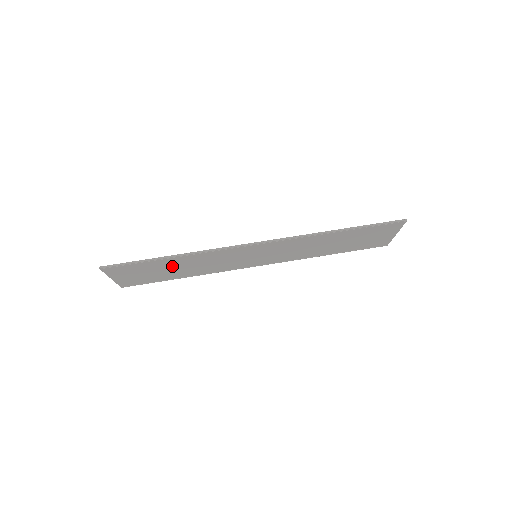
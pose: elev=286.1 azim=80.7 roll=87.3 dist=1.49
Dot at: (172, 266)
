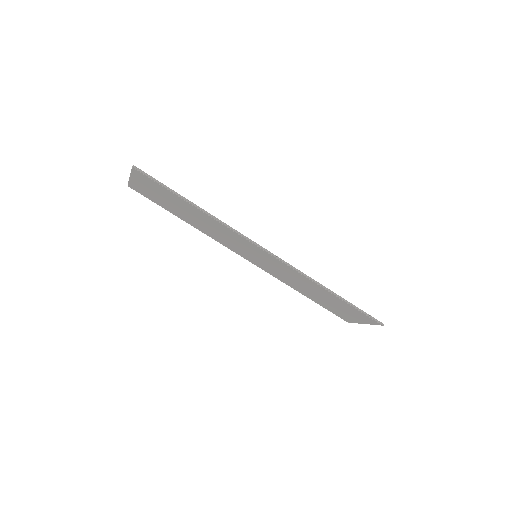
Dot at: (188, 210)
